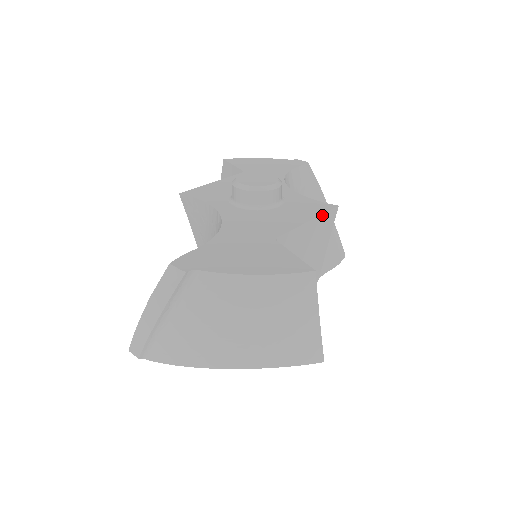
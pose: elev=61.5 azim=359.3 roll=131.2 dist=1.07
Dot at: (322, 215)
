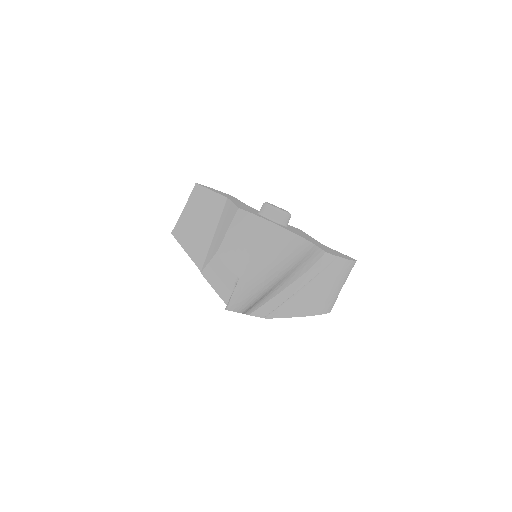
Dot at: occluded
